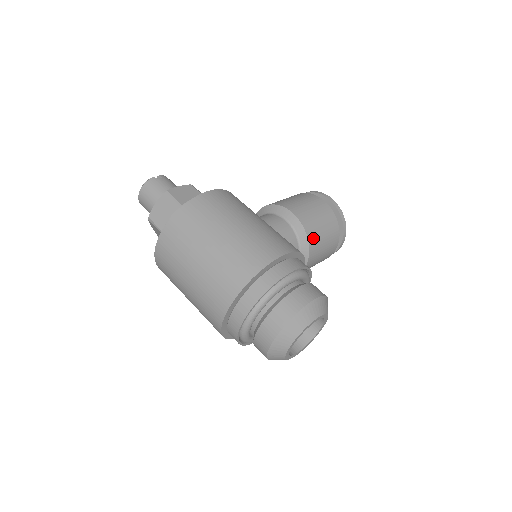
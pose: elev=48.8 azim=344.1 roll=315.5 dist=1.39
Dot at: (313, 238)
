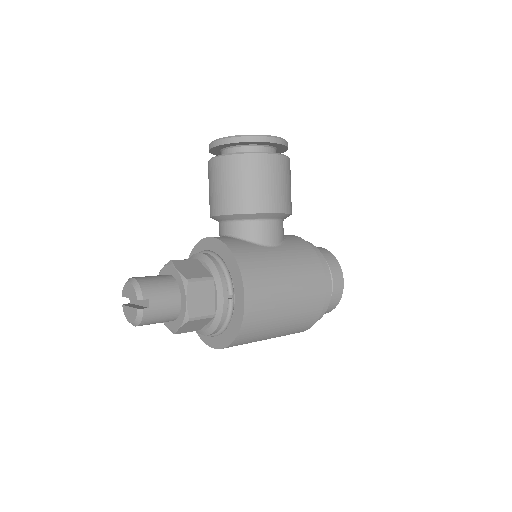
Dot at: (291, 206)
